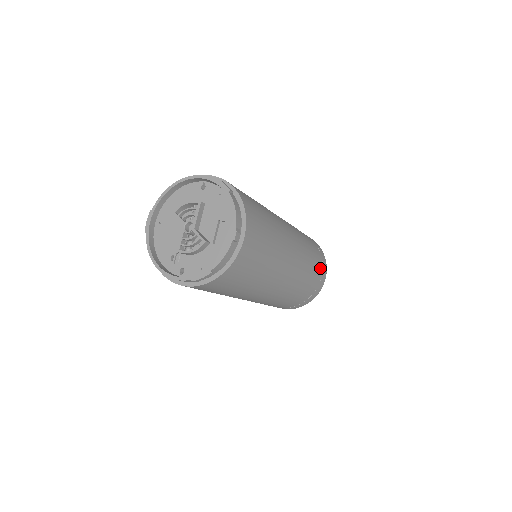
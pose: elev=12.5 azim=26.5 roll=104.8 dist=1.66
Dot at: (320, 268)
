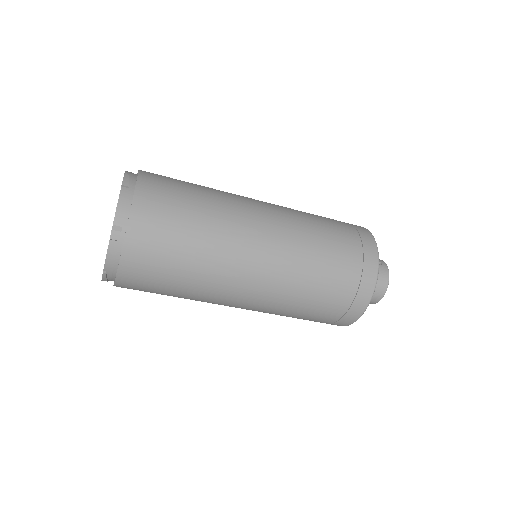
Dot at: (352, 275)
